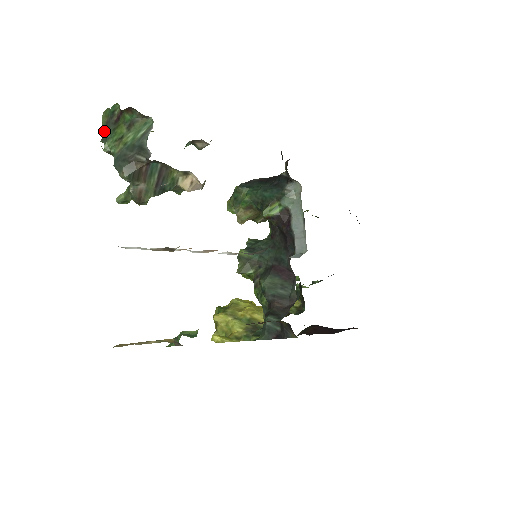
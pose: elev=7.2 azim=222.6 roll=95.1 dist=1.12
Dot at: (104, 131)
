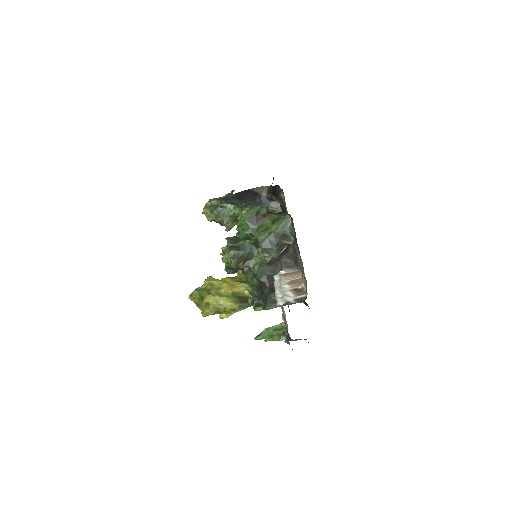
Dot at: (249, 224)
